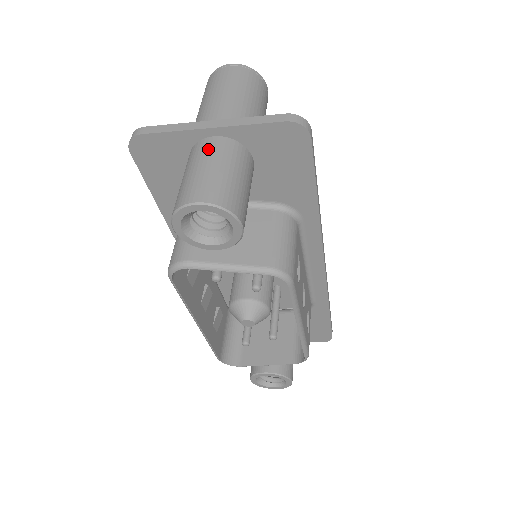
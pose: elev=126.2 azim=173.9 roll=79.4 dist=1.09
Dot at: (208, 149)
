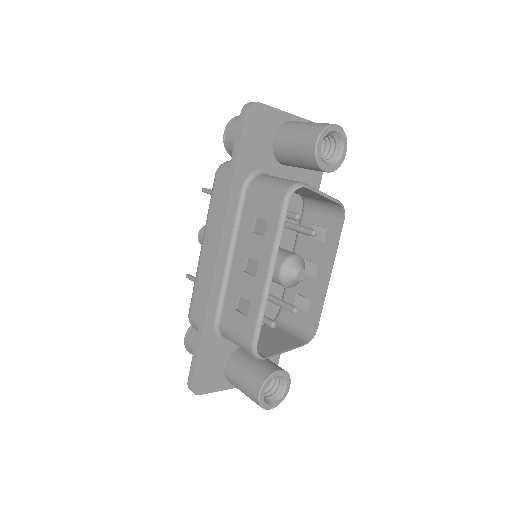
Dot at: occluded
